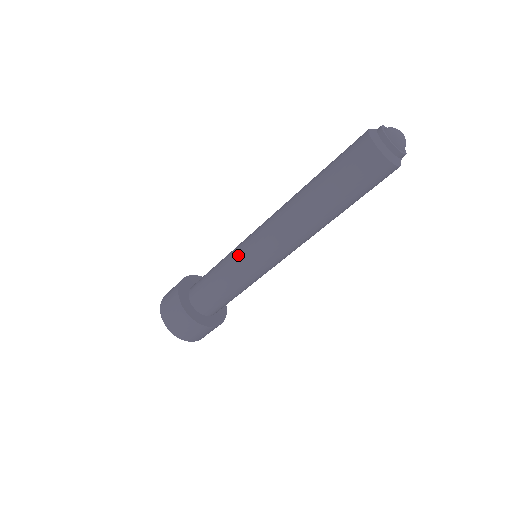
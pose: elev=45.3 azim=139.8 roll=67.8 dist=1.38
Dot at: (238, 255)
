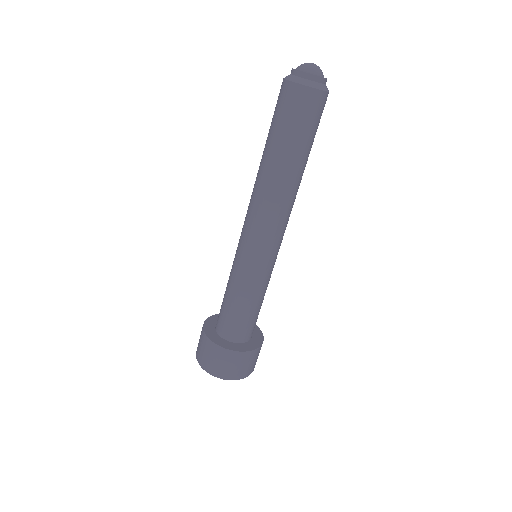
Dot at: (236, 260)
